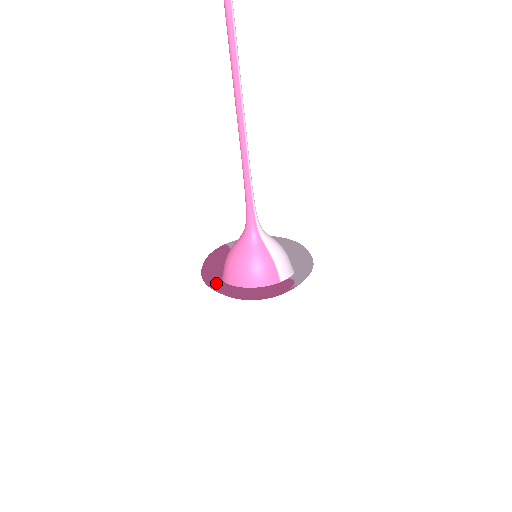
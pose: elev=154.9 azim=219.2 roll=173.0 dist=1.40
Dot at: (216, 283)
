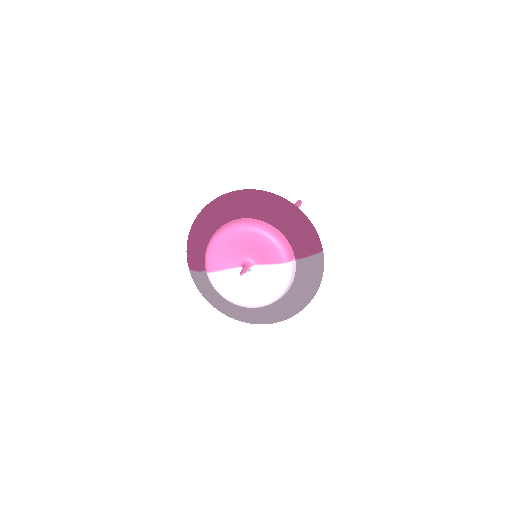
Dot at: occluded
